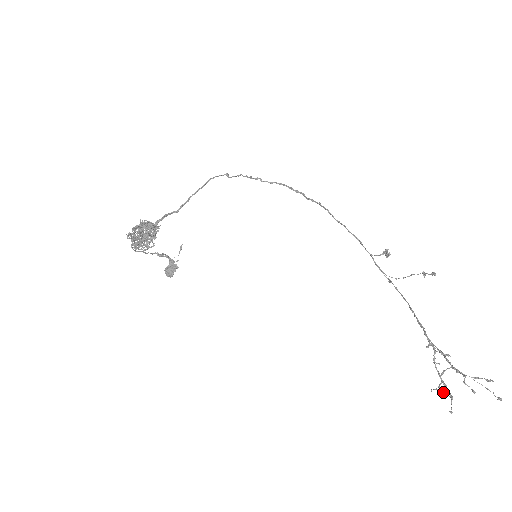
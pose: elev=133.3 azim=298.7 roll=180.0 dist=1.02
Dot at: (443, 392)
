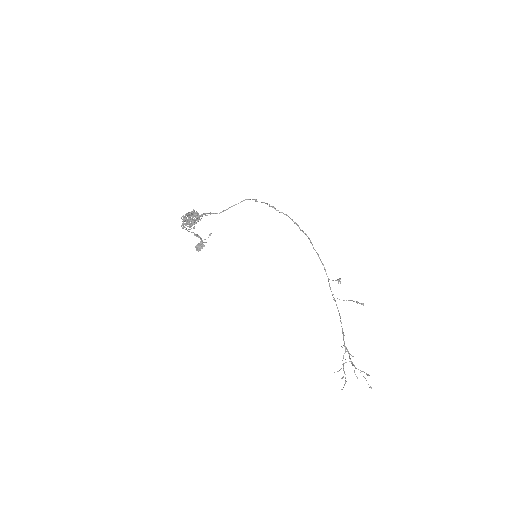
Dot at: (342, 377)
